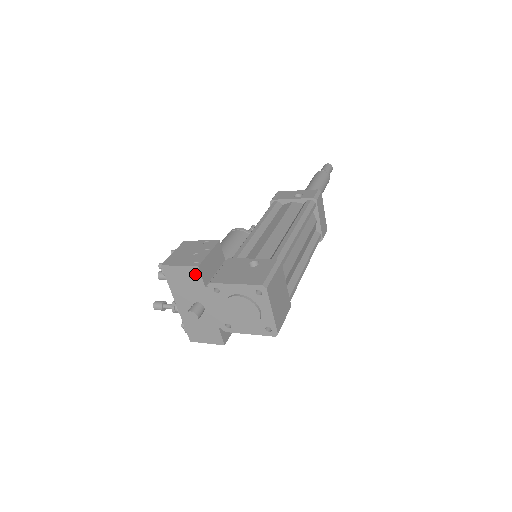
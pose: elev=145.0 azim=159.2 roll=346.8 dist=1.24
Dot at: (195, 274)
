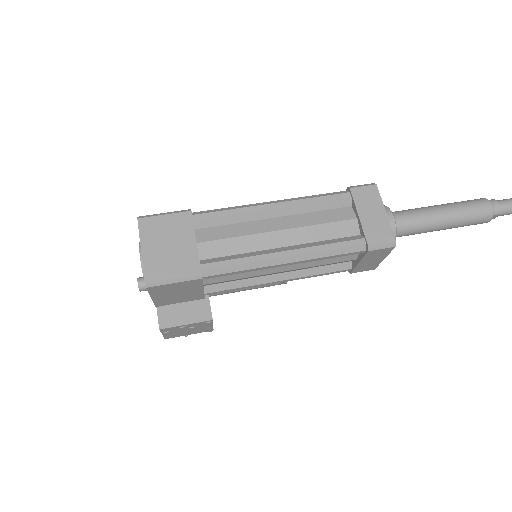
Dot at: occluded
